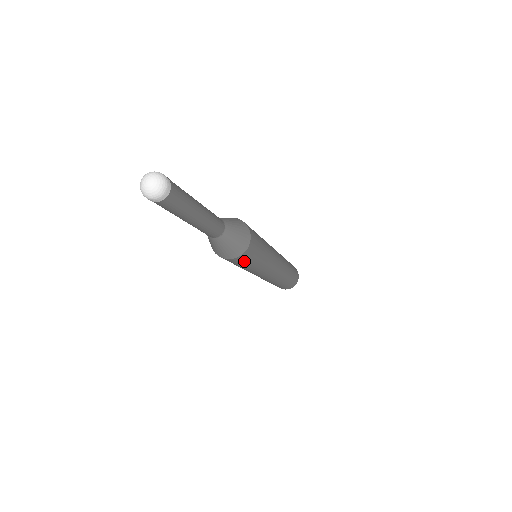
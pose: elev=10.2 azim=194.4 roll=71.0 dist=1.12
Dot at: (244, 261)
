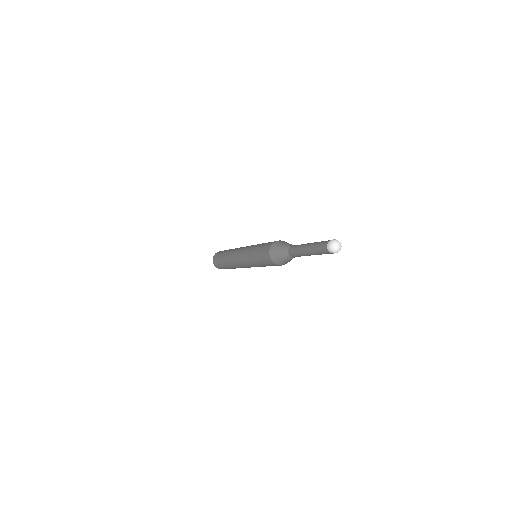
Dot at: (272, 265)
